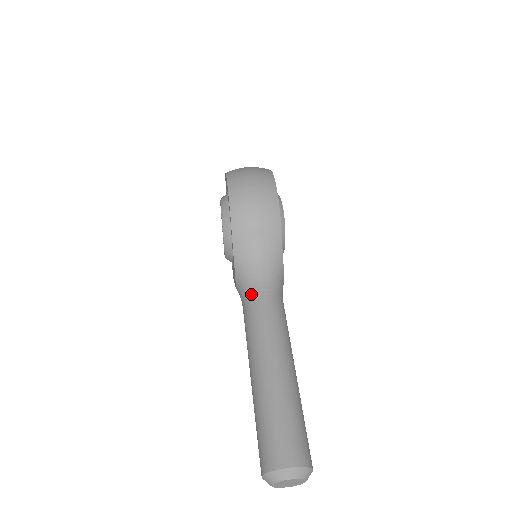
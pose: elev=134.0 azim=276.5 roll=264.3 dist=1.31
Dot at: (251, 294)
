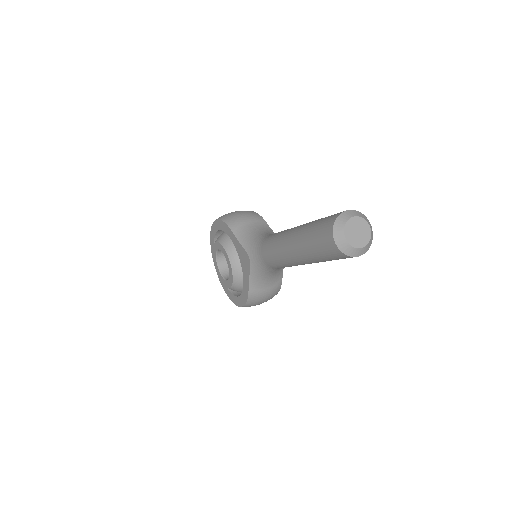
Dot at: (262, 240)
